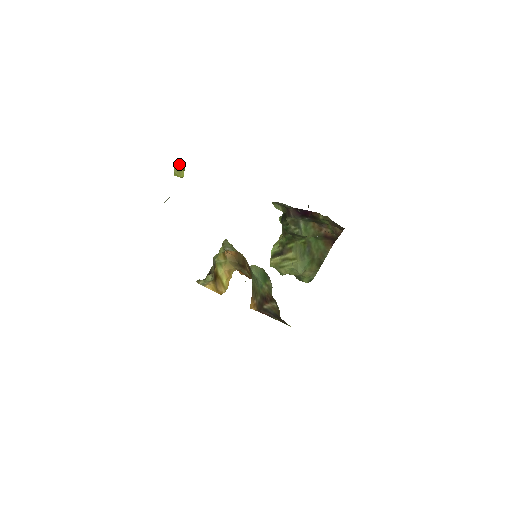
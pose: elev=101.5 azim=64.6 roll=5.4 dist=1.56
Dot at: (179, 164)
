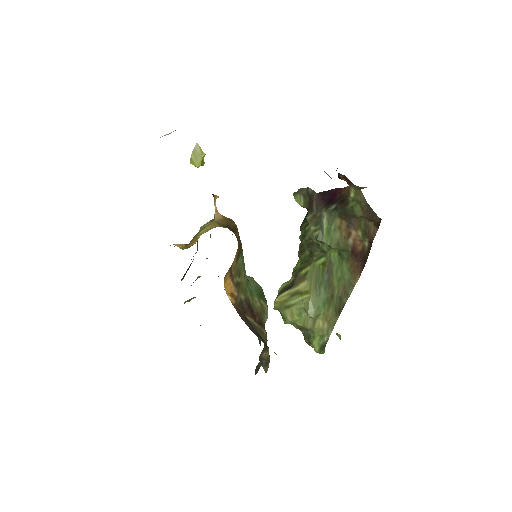
Dot at: (199, 148)
